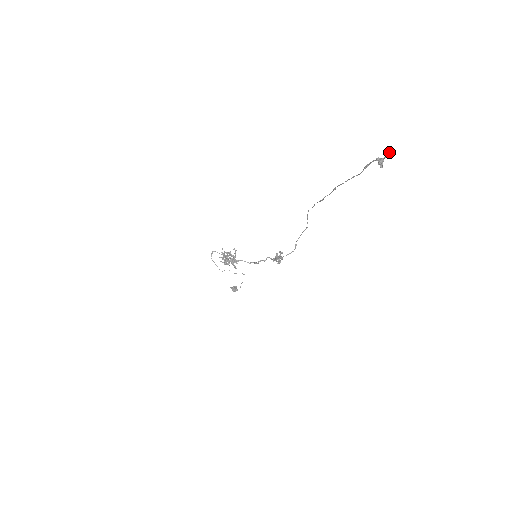
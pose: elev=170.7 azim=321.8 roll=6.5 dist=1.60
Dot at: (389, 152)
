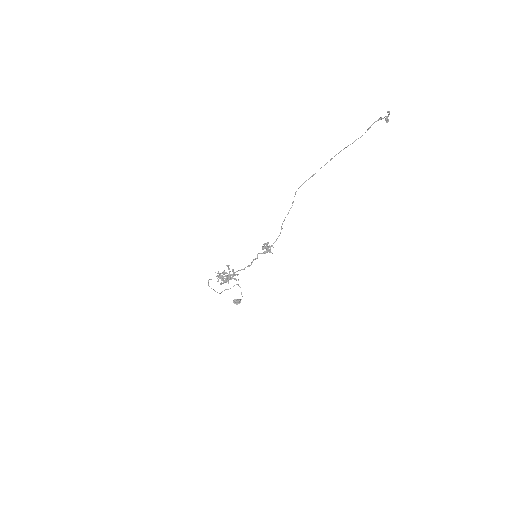
Dot at: (388, 111)
